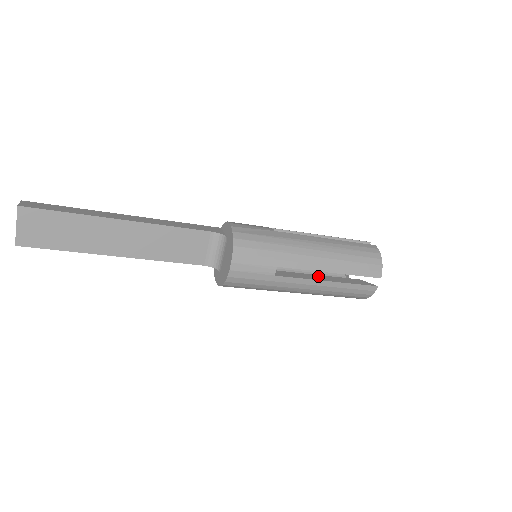
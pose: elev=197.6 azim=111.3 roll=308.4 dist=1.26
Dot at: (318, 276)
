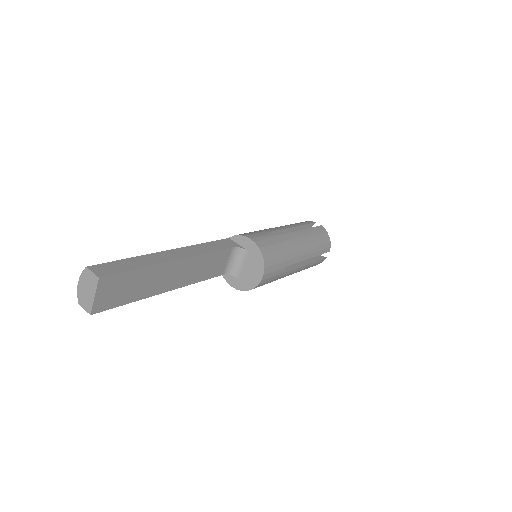
Dot at: (298, 262)
